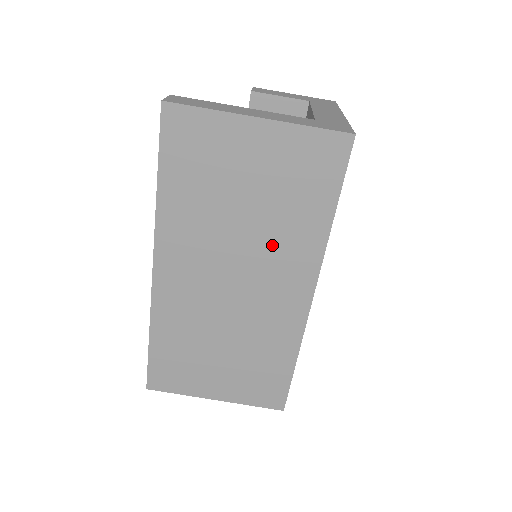
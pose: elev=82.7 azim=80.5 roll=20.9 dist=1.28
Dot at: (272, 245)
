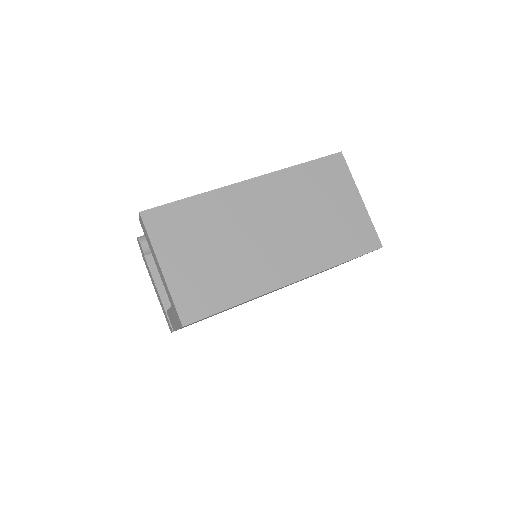
Dot at: (307, 240)
